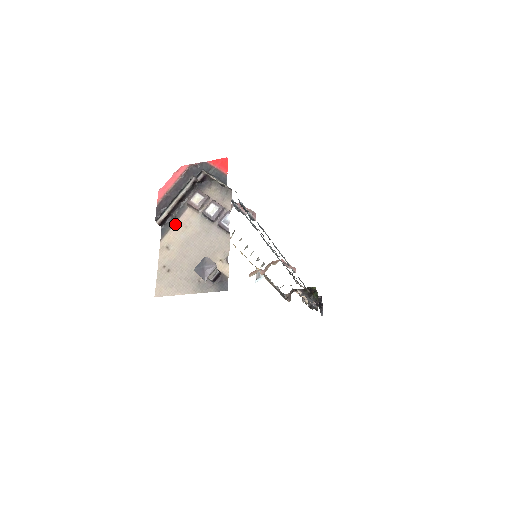
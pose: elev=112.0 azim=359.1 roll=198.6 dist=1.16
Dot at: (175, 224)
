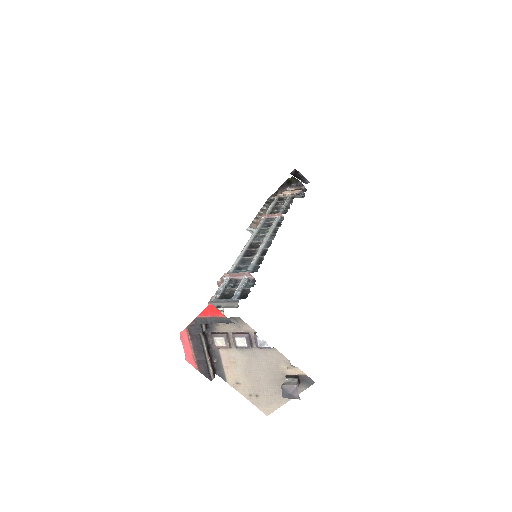
Dot at: (223, 366)
